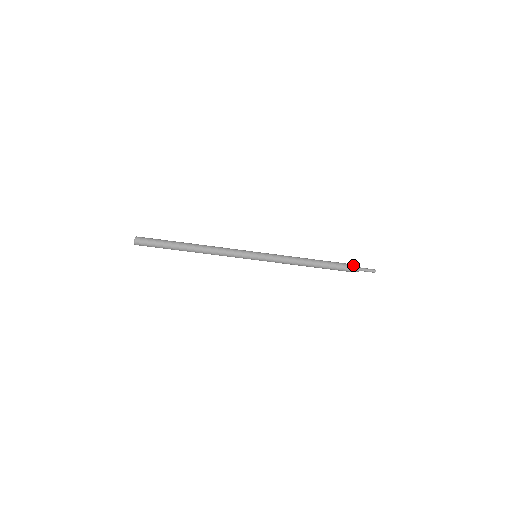
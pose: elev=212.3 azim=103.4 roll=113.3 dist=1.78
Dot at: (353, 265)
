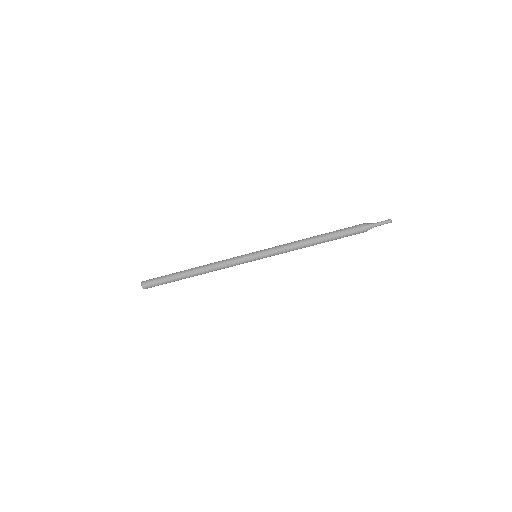
Dot at: (361, 224)
